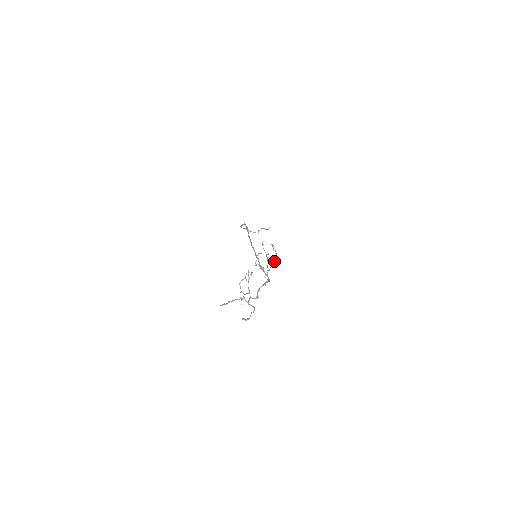
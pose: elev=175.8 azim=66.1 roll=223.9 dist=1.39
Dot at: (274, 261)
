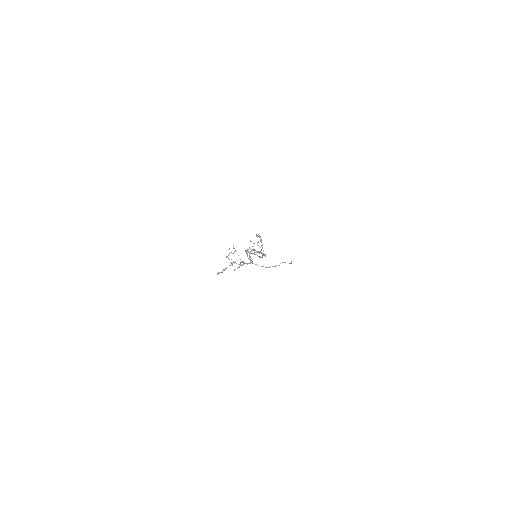
Dot at: (260, 241)
